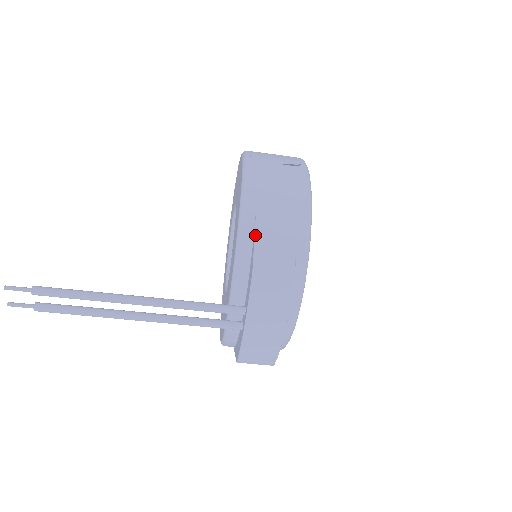
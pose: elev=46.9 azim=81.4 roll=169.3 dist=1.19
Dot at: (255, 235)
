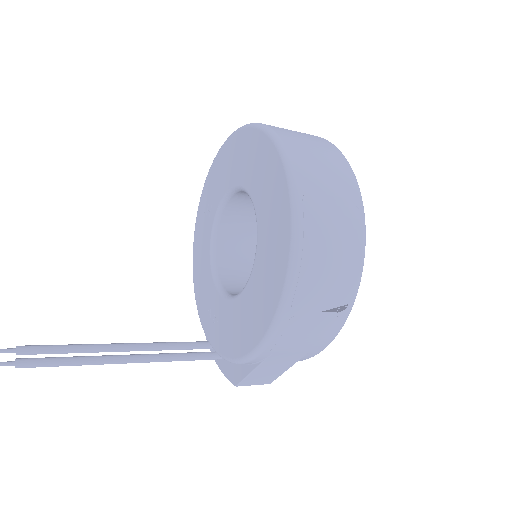
Dot at: (251, 373)
